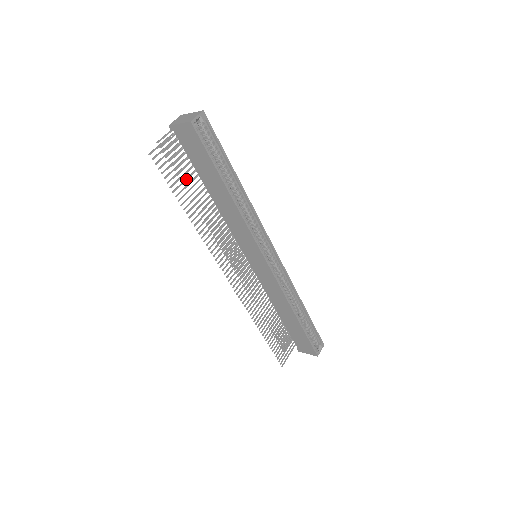
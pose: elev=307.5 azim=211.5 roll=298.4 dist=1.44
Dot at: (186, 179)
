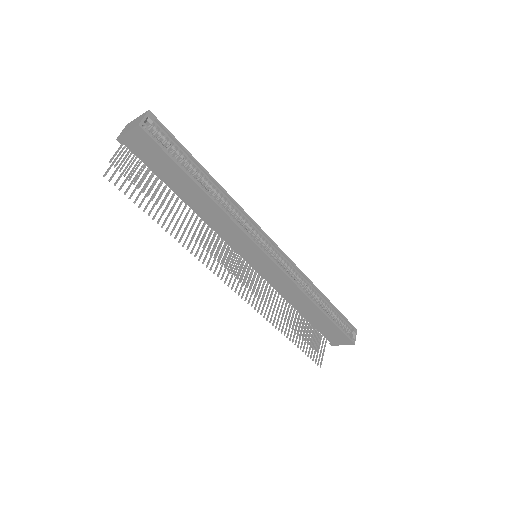
Dot at: (154, 193)
